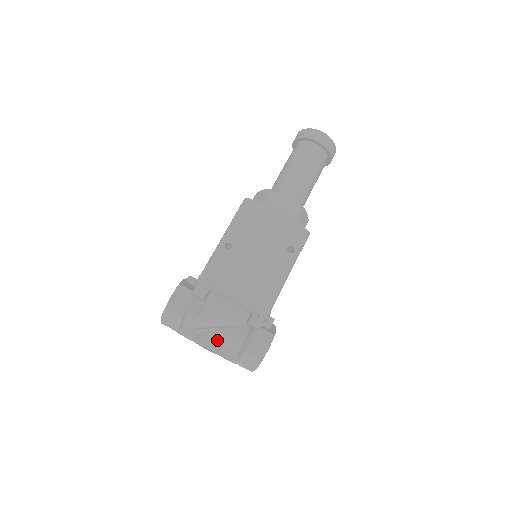
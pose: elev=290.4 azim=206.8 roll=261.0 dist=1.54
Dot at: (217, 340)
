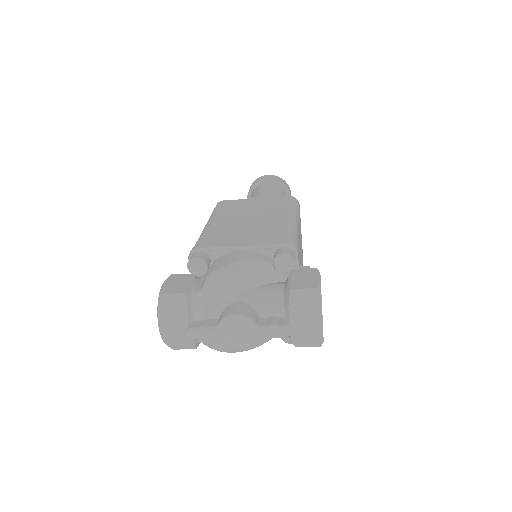
Dot at: (247, 307)
